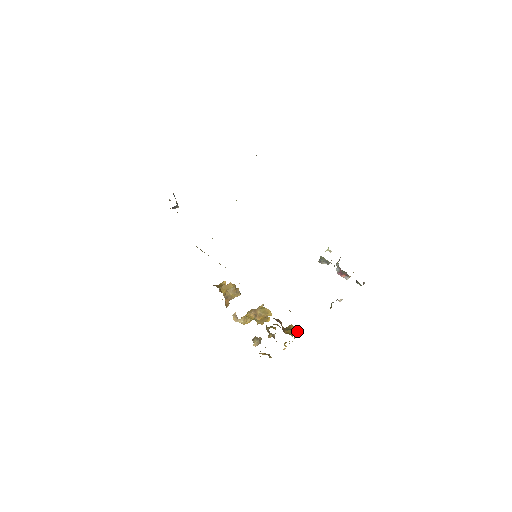
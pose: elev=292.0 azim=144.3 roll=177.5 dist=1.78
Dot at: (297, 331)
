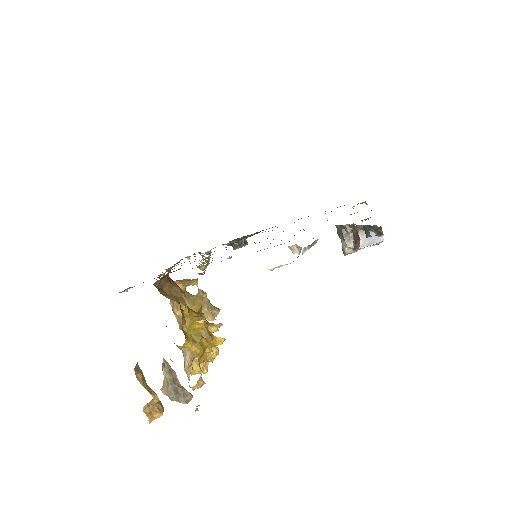
Dot at: occluded
